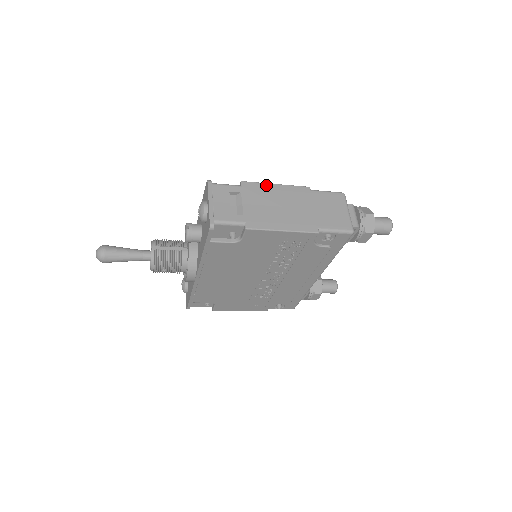
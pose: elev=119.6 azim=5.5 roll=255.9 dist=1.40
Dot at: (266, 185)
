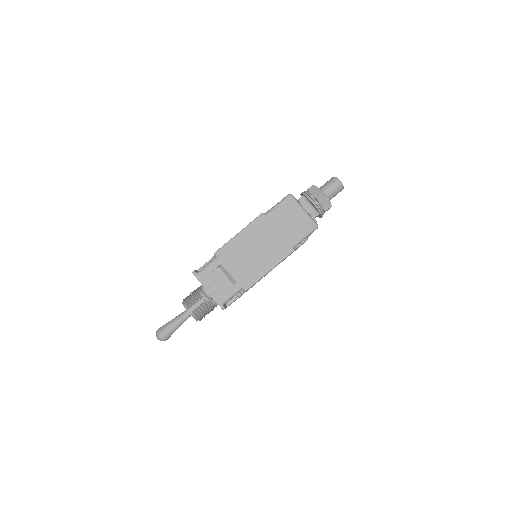
Dot at: (232, 241)
